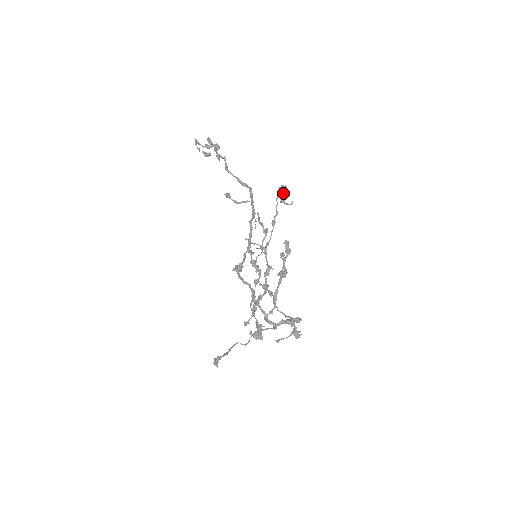
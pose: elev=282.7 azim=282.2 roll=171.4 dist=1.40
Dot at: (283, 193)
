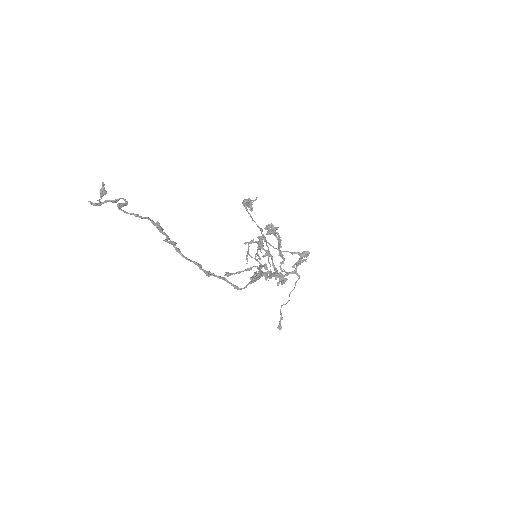
Dot at: (248, 204)
